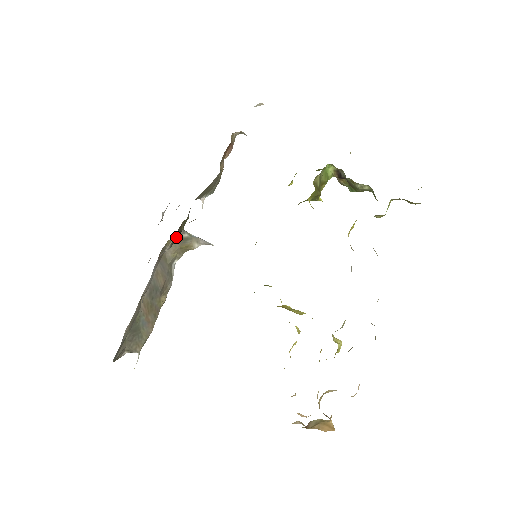
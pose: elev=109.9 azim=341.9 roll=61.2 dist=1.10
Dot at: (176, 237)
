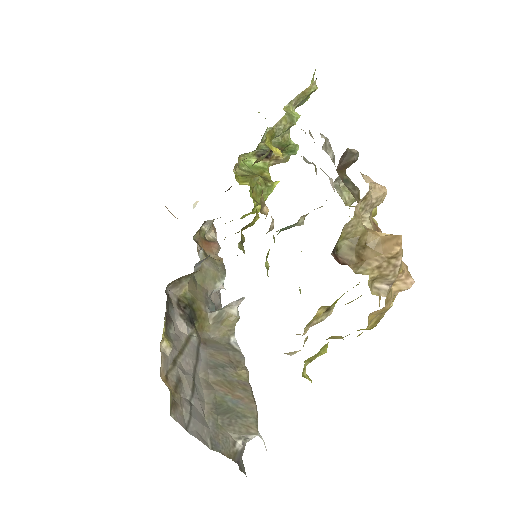
Dot at: (187, 312)
